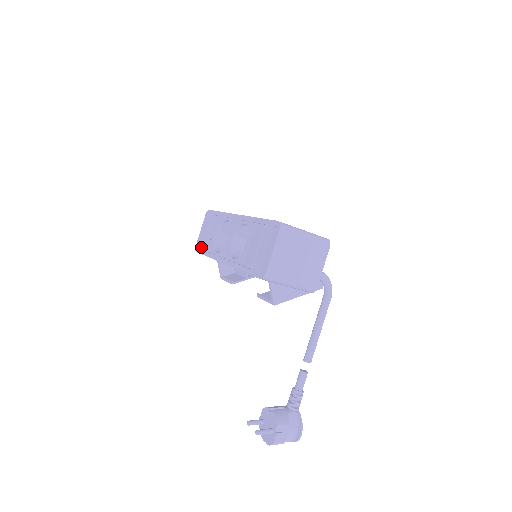
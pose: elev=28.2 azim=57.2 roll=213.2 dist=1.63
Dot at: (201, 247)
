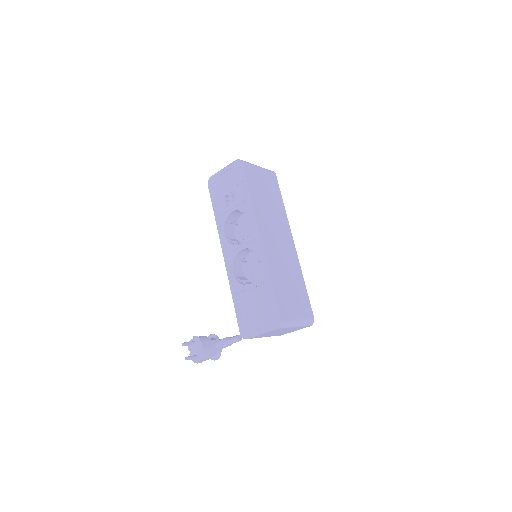
Dot at: (214, 192)
